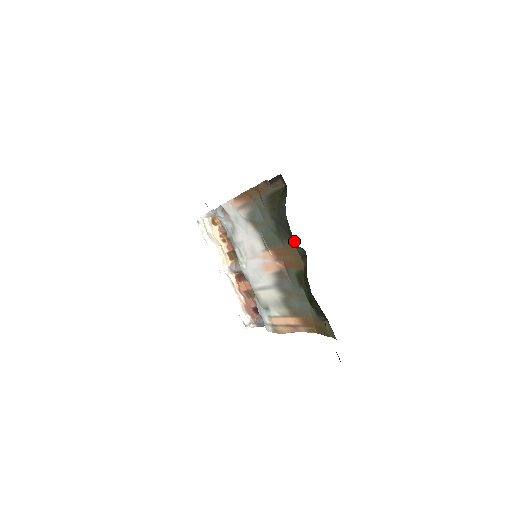
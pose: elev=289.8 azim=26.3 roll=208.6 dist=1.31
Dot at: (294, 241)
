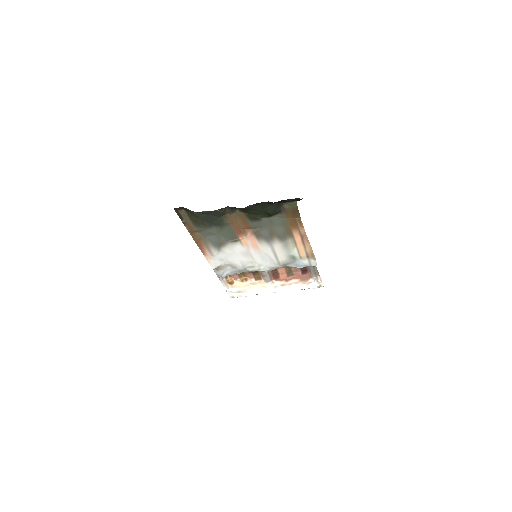
Dot at: (217, 212)
